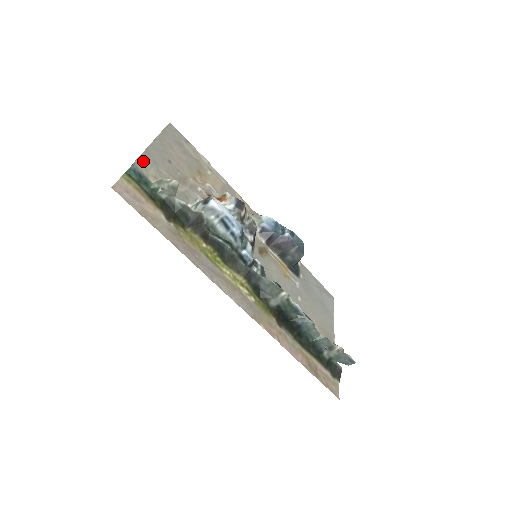
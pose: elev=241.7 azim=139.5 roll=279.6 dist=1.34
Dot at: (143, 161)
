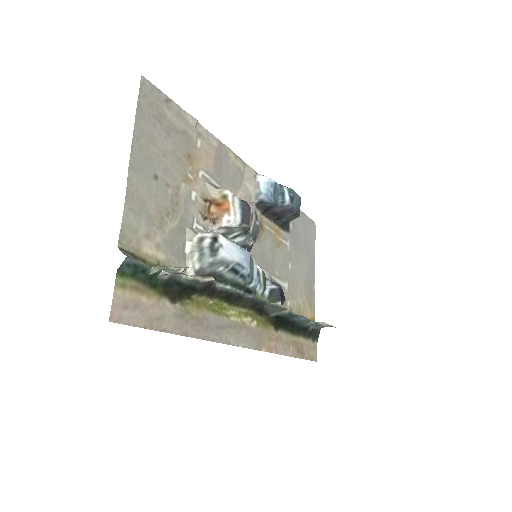
Dot at: (129, 218)
